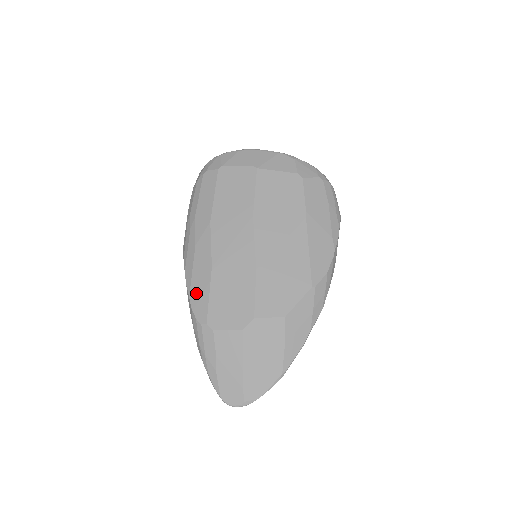
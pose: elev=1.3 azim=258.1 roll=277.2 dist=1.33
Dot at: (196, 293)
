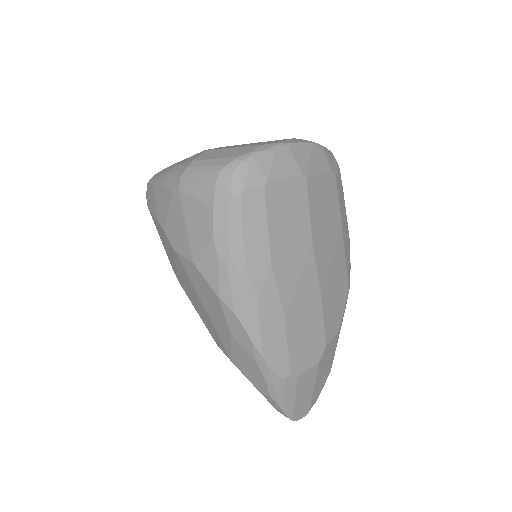
Dot at: (271, 351)
